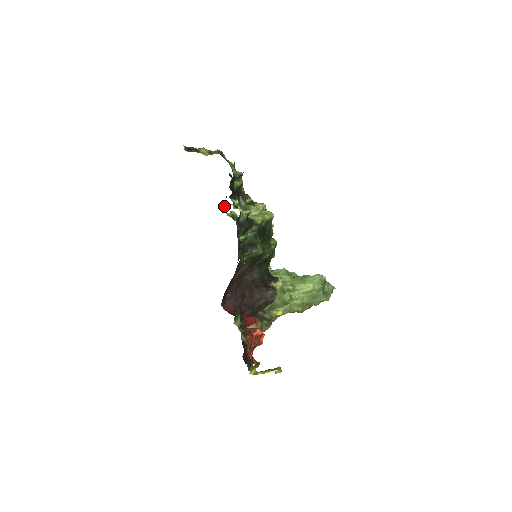
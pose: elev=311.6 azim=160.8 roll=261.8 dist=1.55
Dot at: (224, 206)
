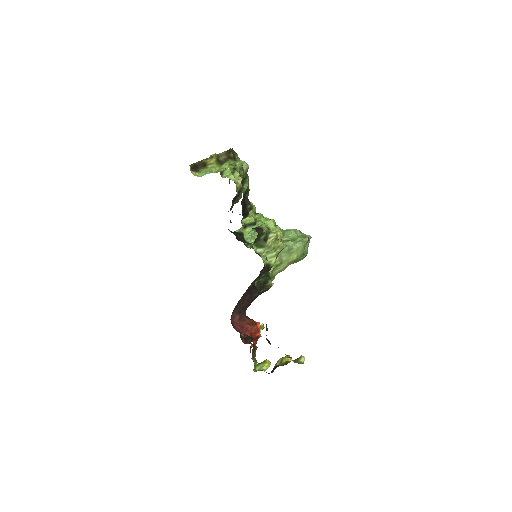
Dot at: occluded
